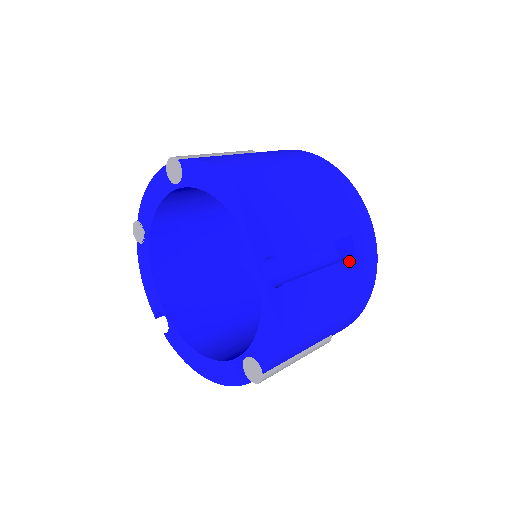
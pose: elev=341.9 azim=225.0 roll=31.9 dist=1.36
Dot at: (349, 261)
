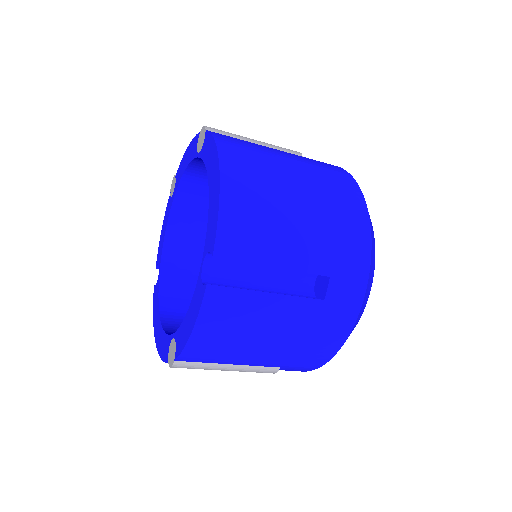
Dot at: (312, 301)
